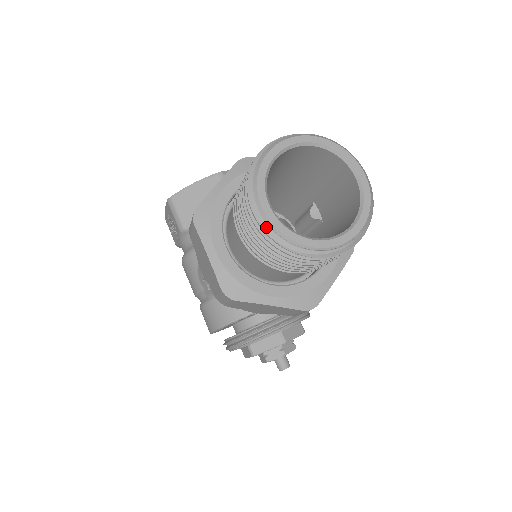
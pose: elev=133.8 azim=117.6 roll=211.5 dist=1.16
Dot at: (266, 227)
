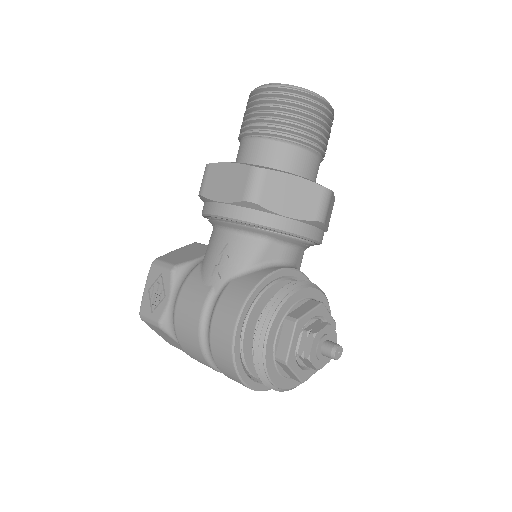
Dot at: (276, 86)
